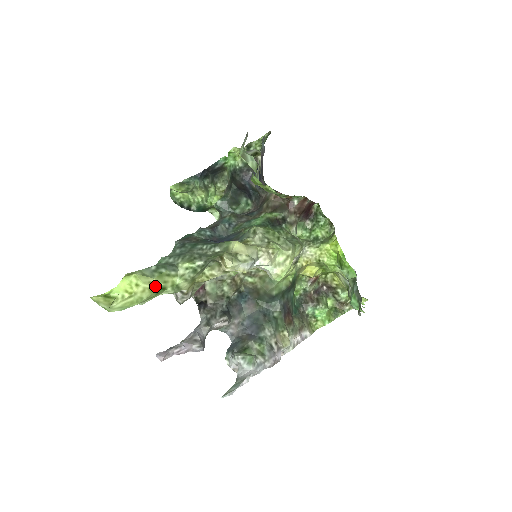
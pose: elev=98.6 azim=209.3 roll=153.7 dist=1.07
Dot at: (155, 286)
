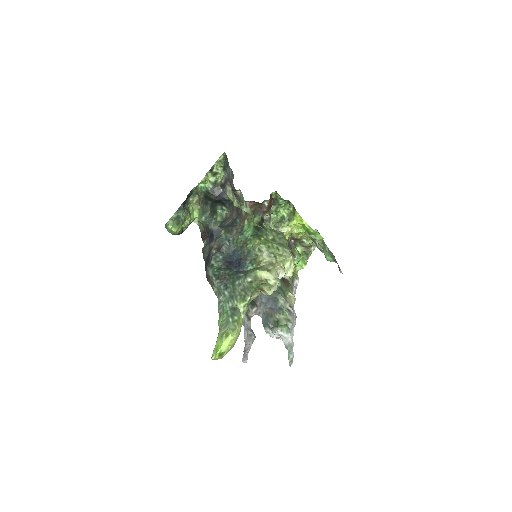
Dot at: (239, 331)
